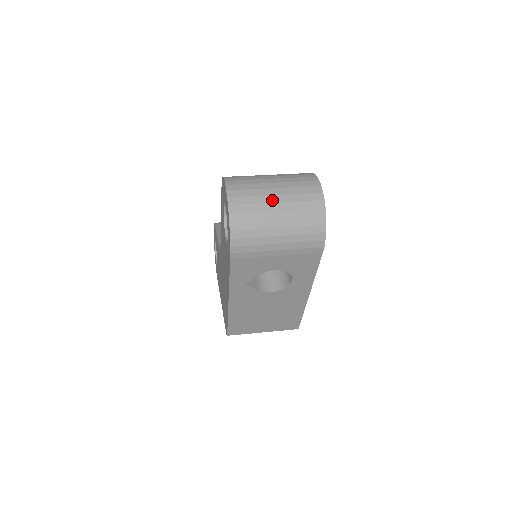
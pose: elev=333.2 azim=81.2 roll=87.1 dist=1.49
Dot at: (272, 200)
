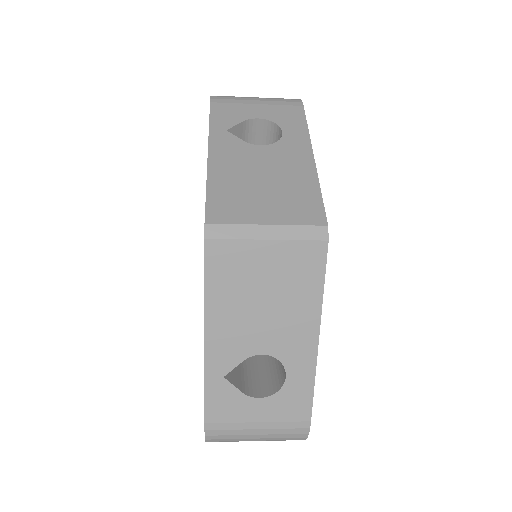
Dot at: occluded
